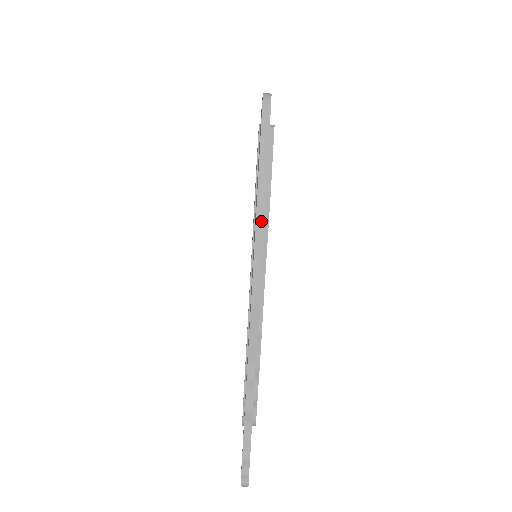
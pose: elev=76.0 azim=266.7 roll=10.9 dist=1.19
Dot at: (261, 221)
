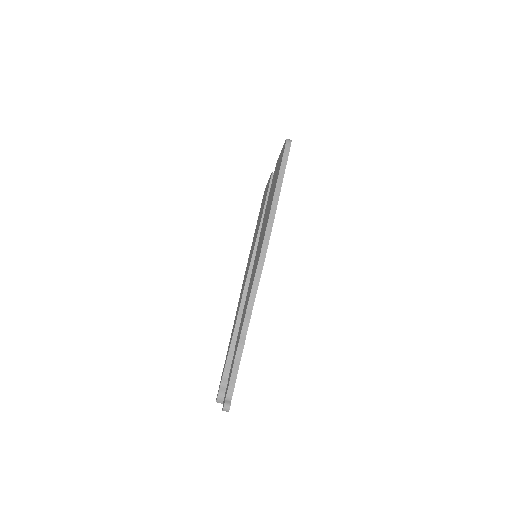
Dot at: (274, 210)
